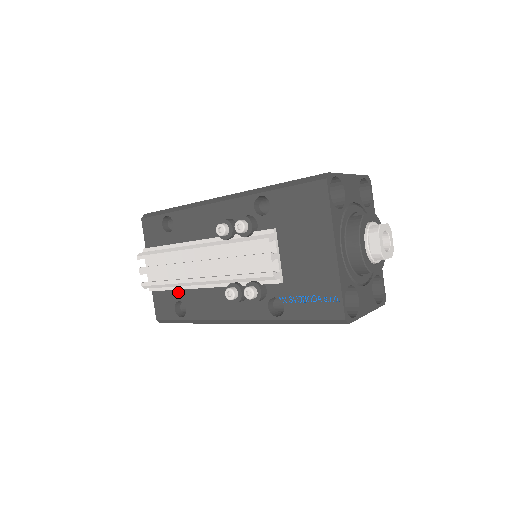
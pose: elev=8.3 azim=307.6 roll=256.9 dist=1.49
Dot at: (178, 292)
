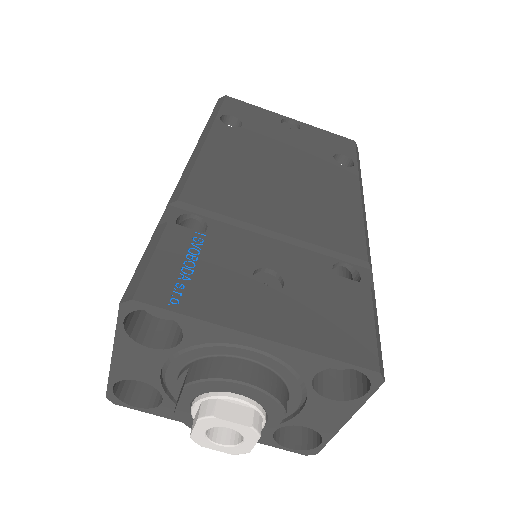
Dot at: occluded
